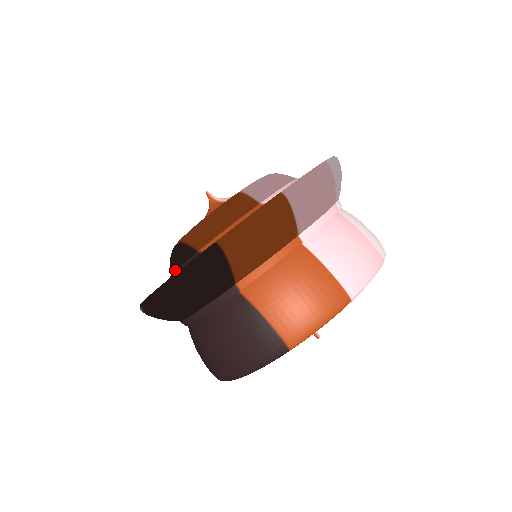
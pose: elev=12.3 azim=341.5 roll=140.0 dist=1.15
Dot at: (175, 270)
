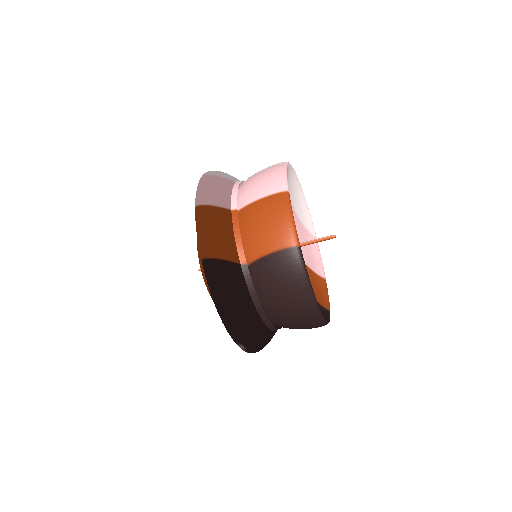
Dot at: occluded
